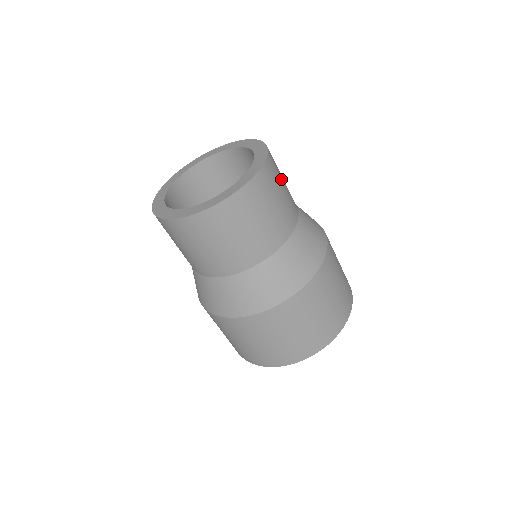
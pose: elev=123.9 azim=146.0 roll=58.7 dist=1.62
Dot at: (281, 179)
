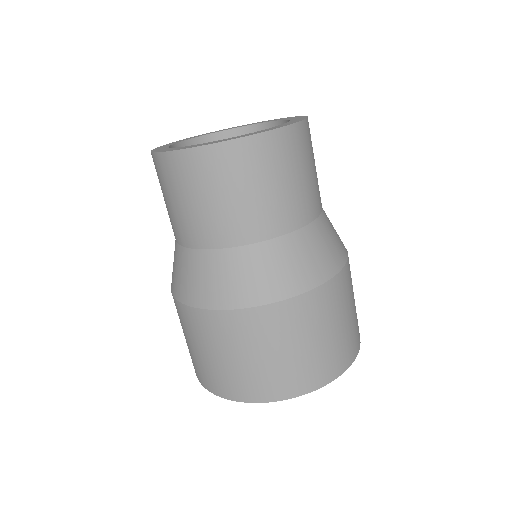
Dot at: (297, 168)
